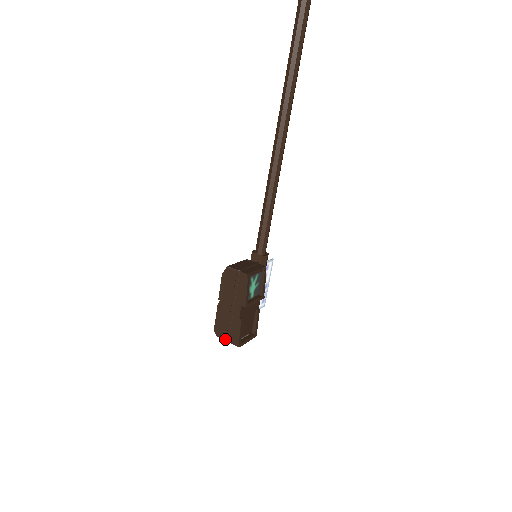
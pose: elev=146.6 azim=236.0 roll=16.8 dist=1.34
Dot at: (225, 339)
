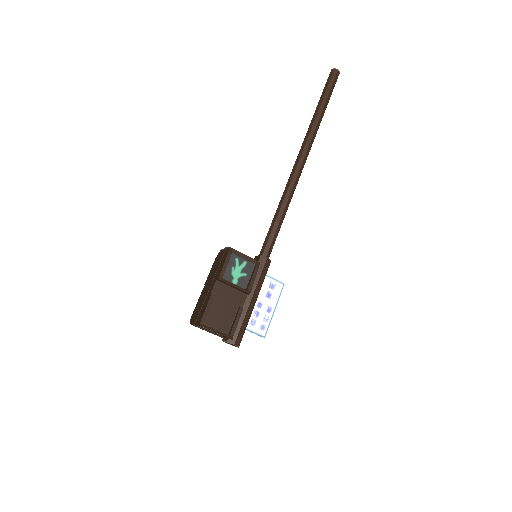
Dot at: (194, 323)
